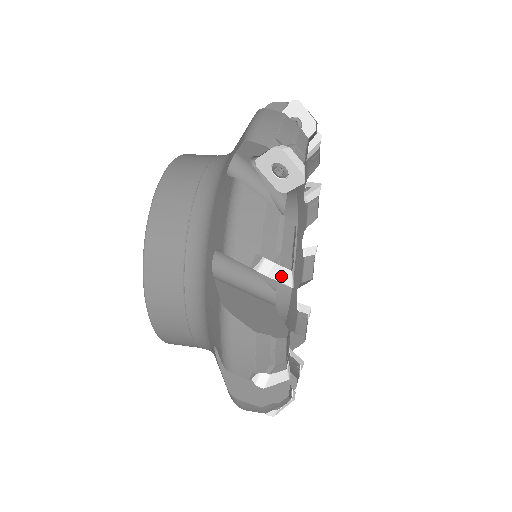
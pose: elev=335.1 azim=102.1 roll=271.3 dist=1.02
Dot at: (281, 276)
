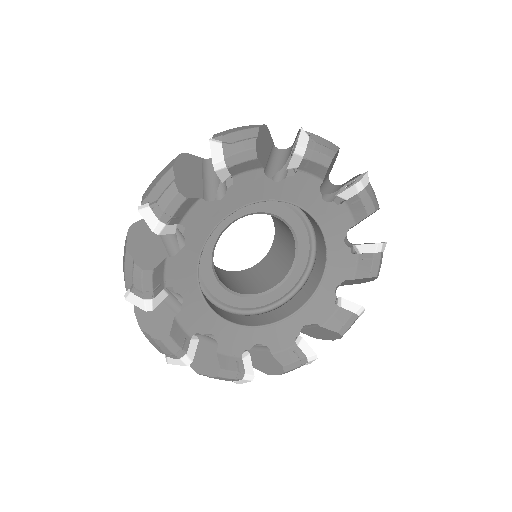
Dot at: (149, 218)
